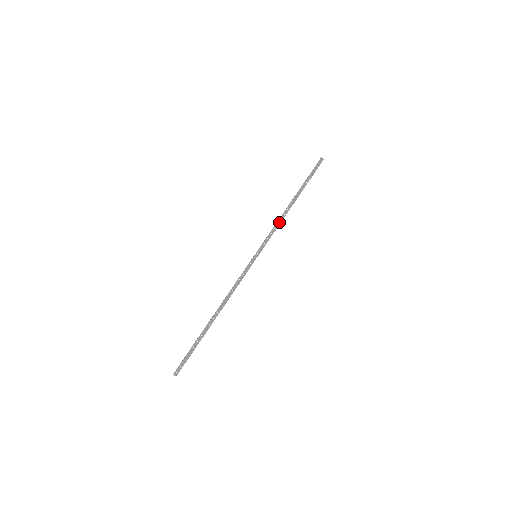
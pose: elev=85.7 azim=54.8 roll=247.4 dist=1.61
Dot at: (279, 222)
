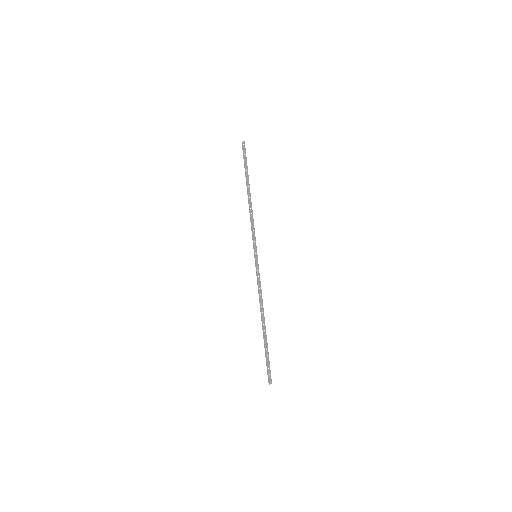
Dot at: (252, 217)
